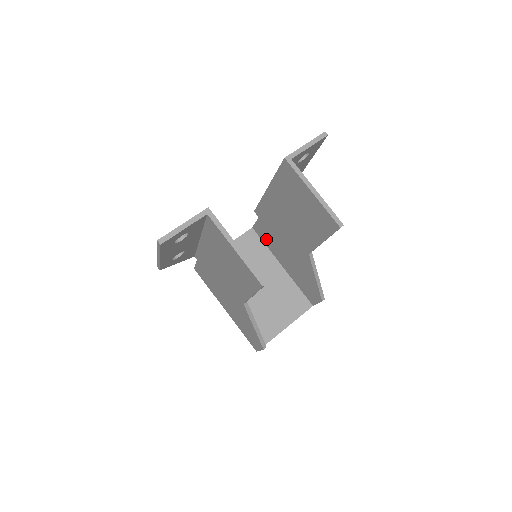
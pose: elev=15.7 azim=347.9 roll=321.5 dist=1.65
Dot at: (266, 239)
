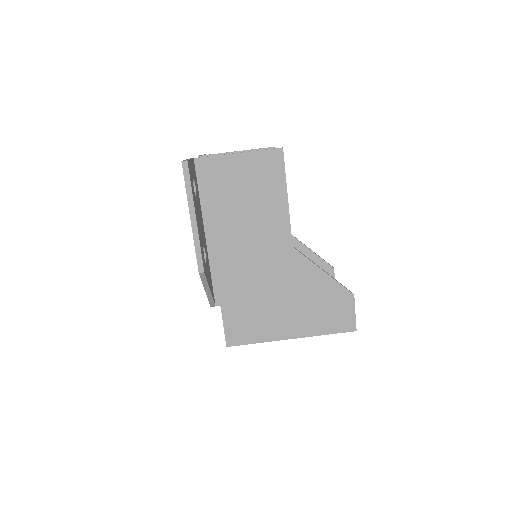
Dot at: occluded
